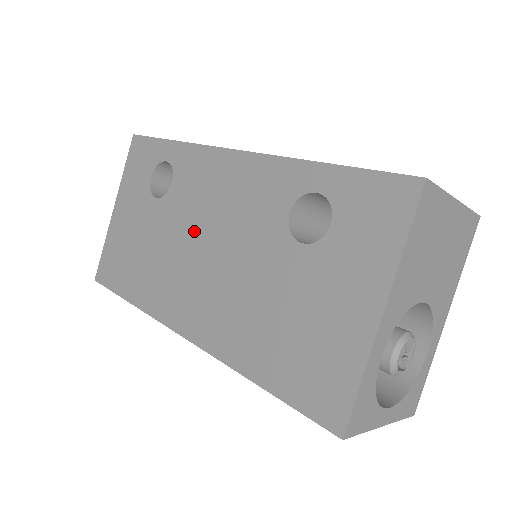
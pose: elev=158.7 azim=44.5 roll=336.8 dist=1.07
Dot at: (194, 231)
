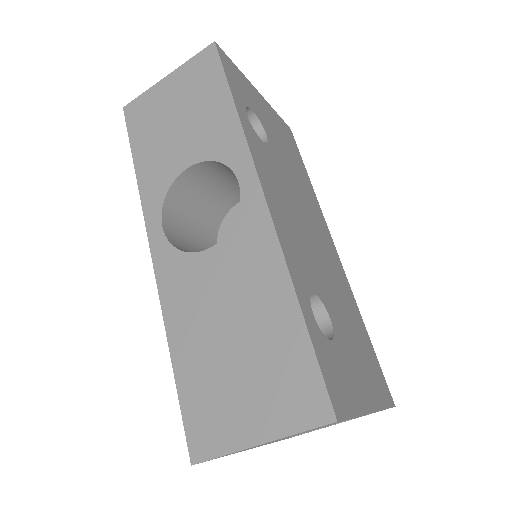
Dot at: occluded
